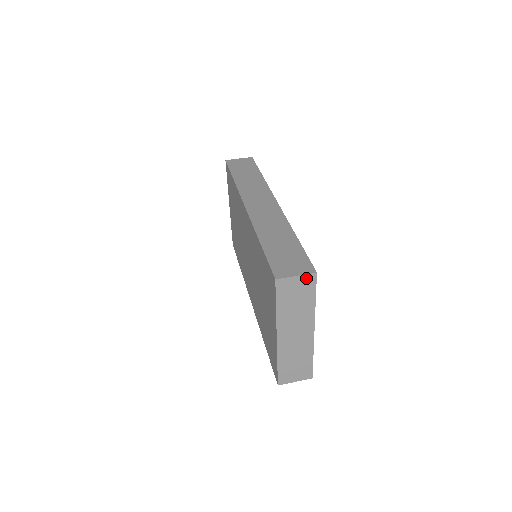
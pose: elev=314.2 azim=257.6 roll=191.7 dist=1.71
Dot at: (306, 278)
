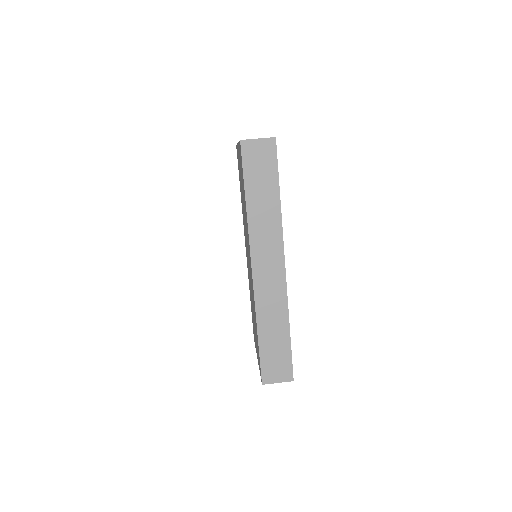
Dot at: (285, 380)
